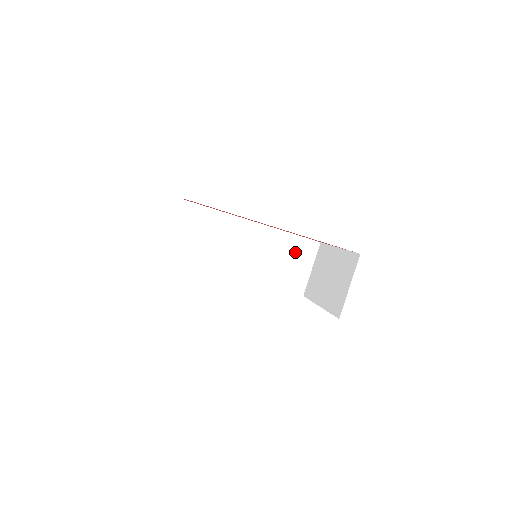
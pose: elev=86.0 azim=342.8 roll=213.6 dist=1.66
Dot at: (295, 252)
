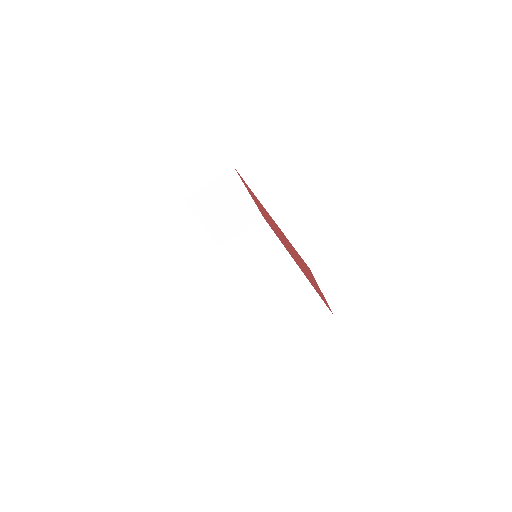
Dot at: (306, 308)
